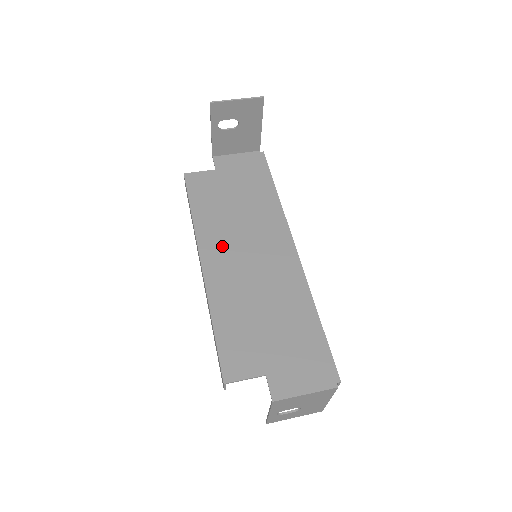
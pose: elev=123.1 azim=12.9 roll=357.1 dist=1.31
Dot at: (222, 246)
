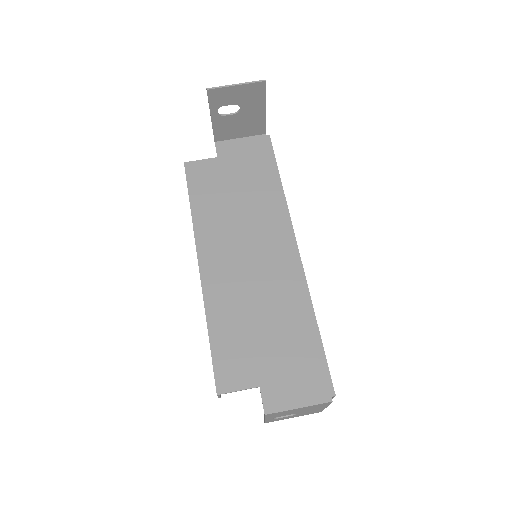
Dot at: (221, 245)
